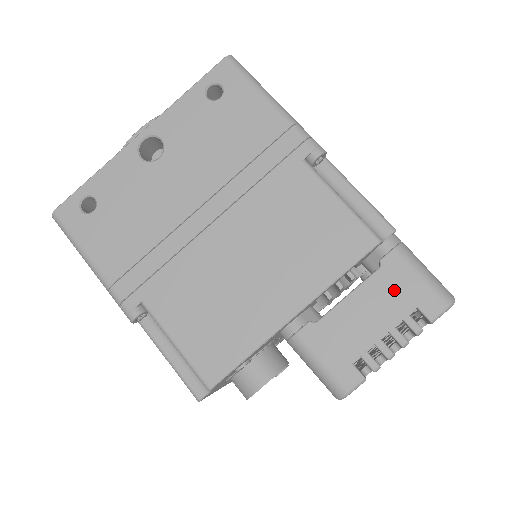
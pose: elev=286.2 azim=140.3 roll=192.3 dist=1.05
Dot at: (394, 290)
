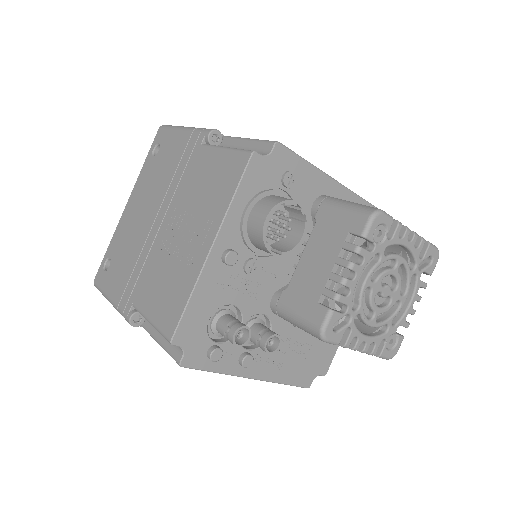
Dot at: occluded
